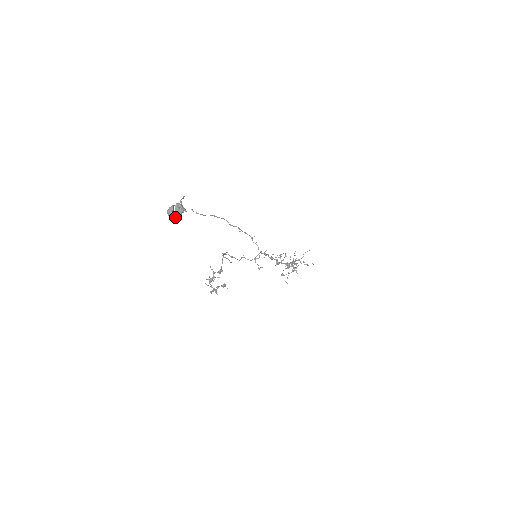
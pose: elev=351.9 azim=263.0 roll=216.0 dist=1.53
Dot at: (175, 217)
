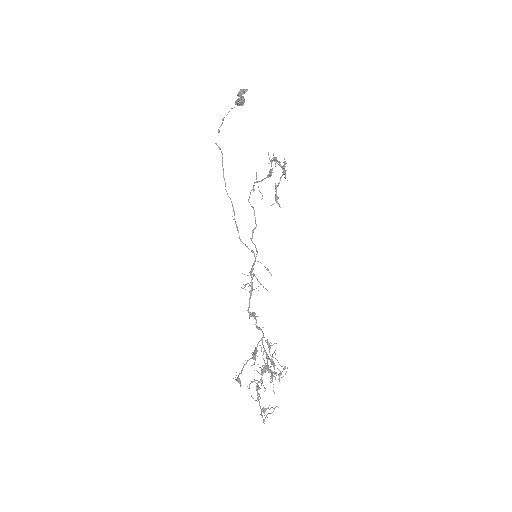
Dot at: (243, 97)
